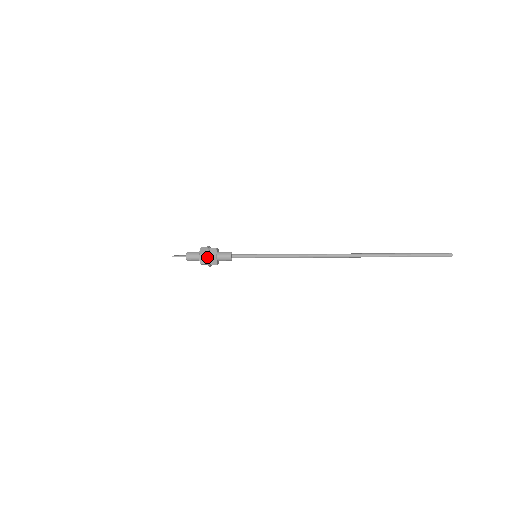
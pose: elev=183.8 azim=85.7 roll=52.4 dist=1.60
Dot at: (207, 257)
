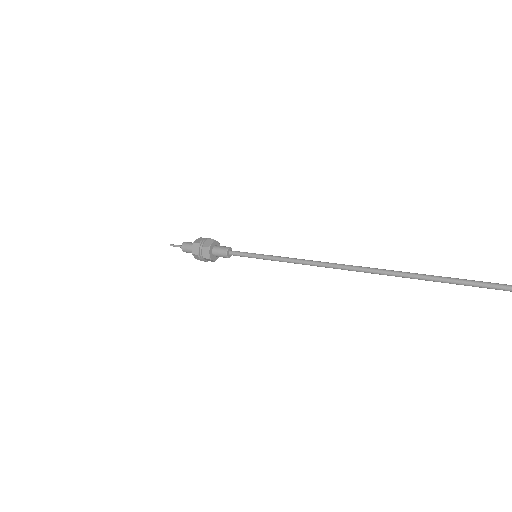
Dot at: (200, 258)
